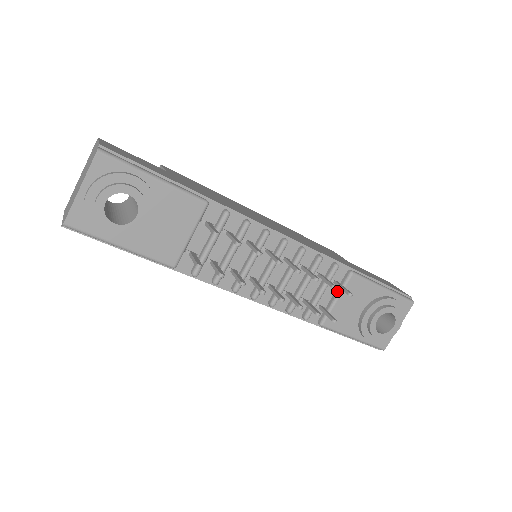
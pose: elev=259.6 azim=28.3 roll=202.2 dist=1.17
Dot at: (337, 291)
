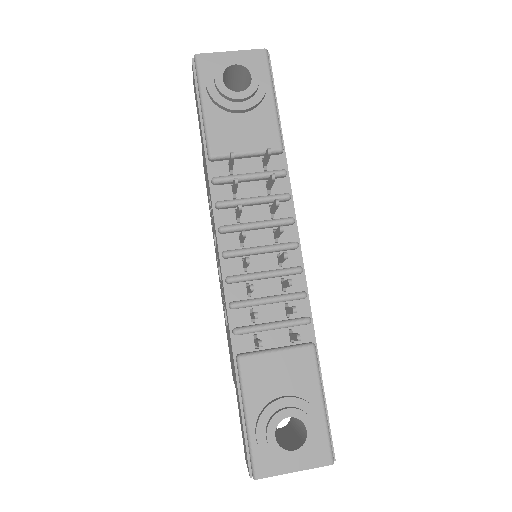
Dot at: (284, 346)
